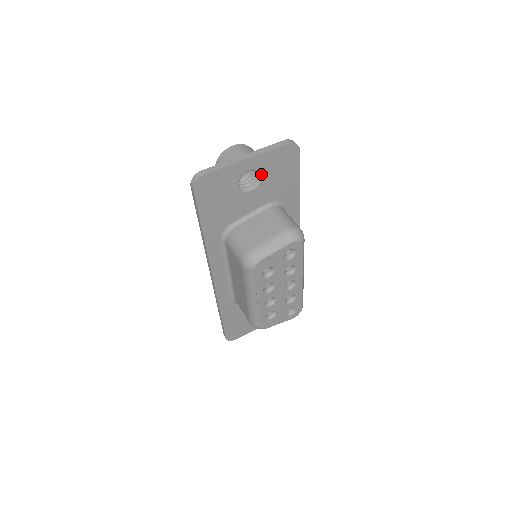
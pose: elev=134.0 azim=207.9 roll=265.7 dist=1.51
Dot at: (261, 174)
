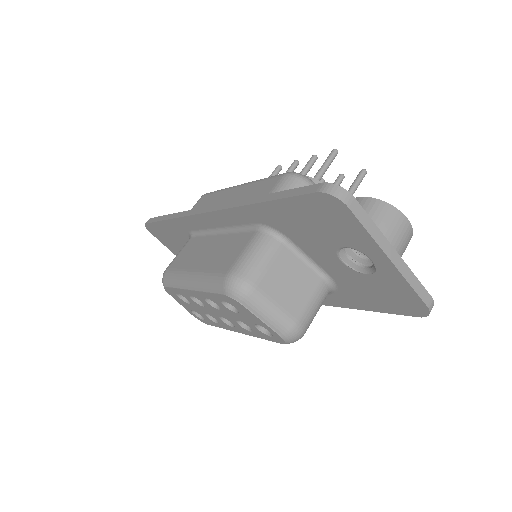
Dot at: (371, 273)
